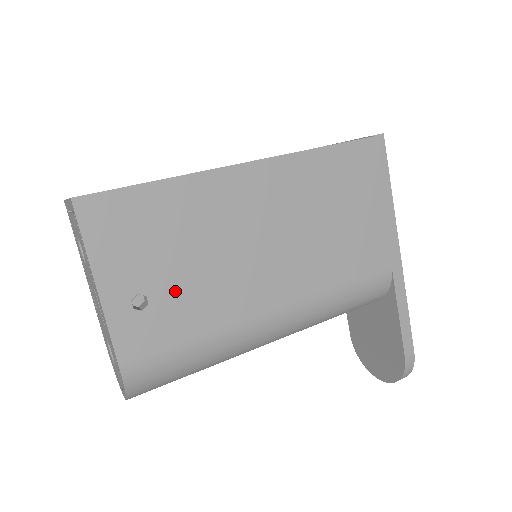
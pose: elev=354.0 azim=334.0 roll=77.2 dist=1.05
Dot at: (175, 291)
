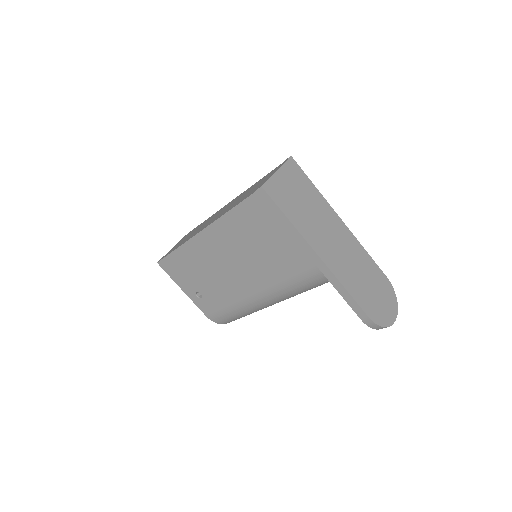
Dot at: (208, 290)
